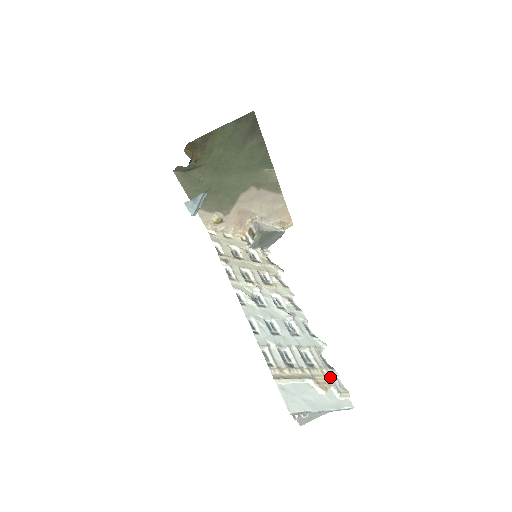
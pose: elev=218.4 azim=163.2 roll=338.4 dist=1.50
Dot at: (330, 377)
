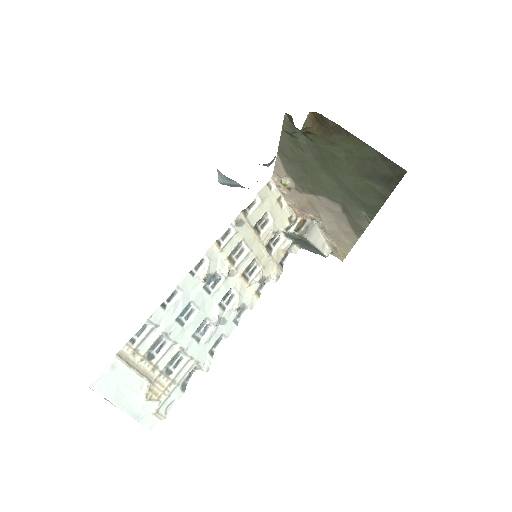
Dot at: (169, 394)
